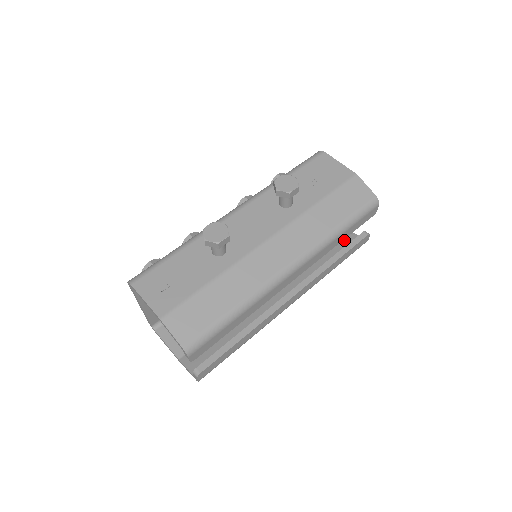
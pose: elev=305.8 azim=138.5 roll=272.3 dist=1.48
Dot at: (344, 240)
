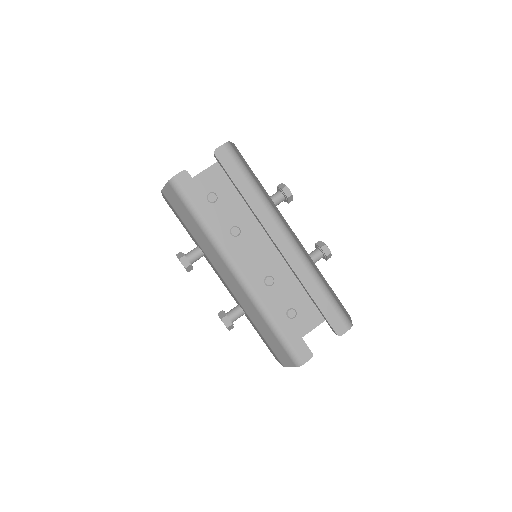
Dot at: occluded
